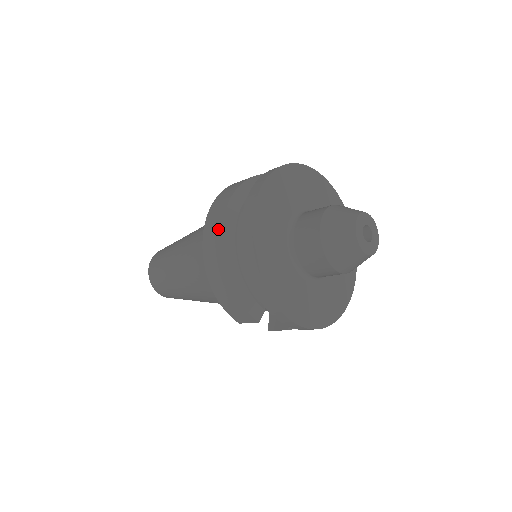
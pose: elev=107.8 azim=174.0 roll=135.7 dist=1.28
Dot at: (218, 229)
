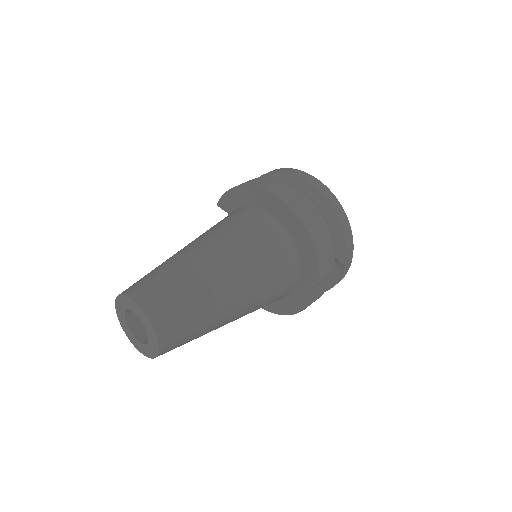
Dot at: (290, 189)
